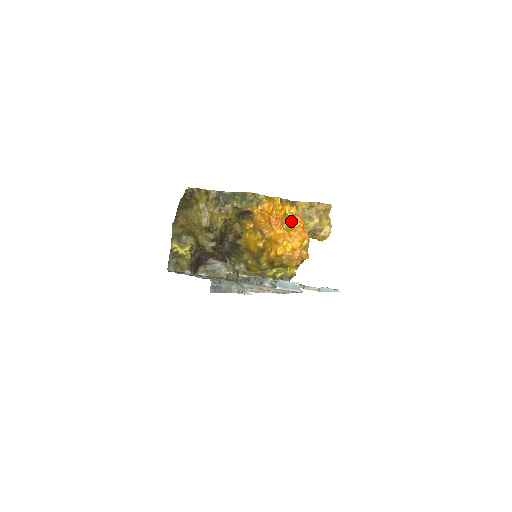
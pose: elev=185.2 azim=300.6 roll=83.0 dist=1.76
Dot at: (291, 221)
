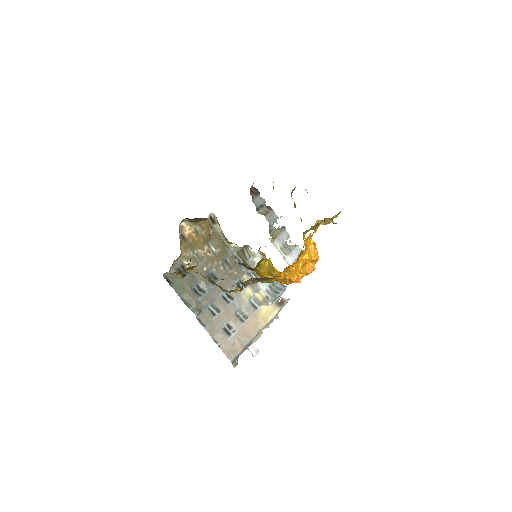
Dot at: (308, 261)
